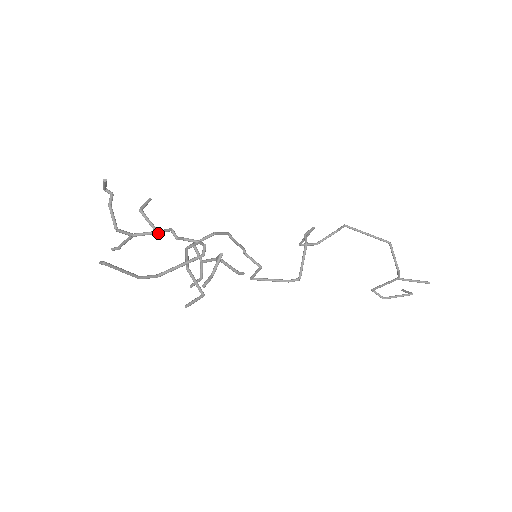
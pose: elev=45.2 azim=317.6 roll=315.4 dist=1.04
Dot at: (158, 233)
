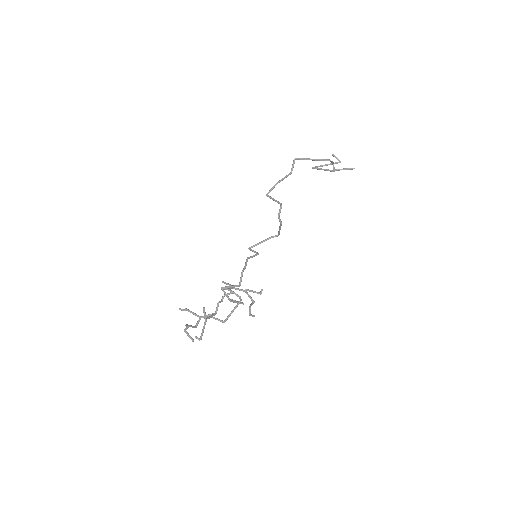
Dot at: occluded
